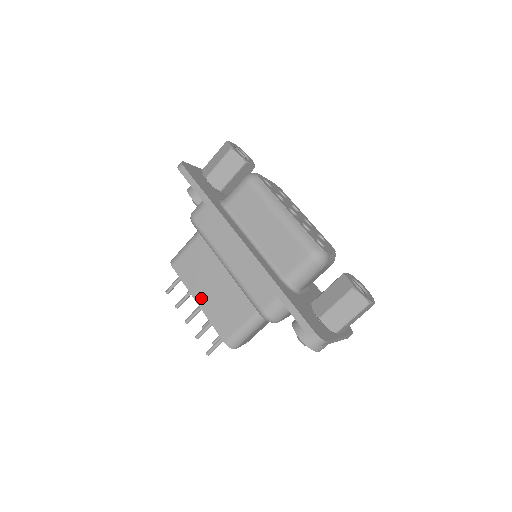
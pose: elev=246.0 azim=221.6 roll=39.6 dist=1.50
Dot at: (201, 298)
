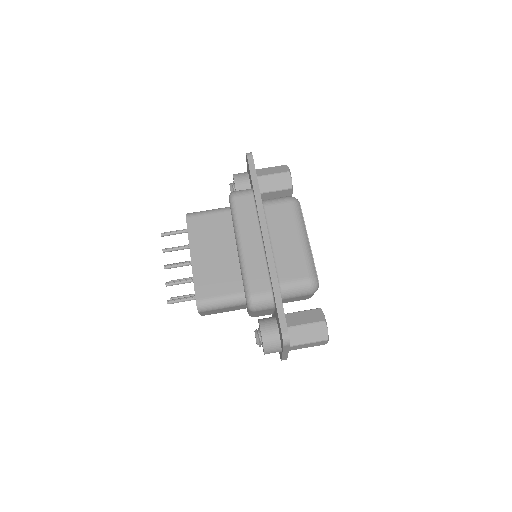
Dot at: (197, 256)
